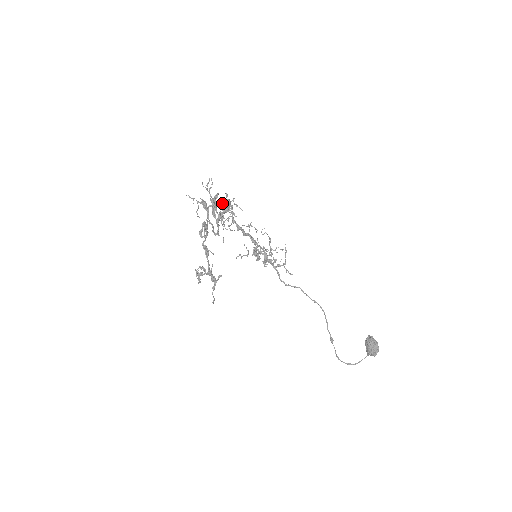
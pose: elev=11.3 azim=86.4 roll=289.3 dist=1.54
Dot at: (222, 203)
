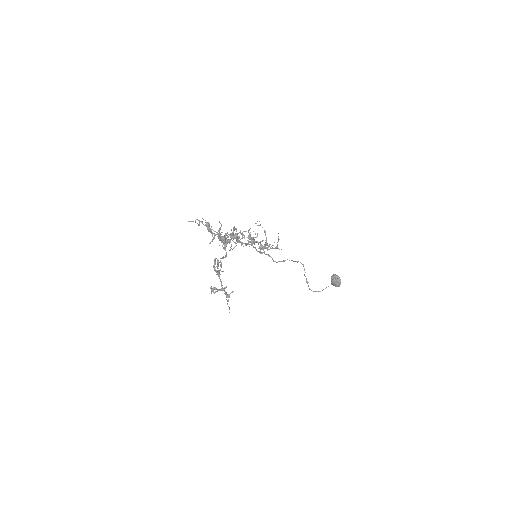
Dot at: (230, 237)
